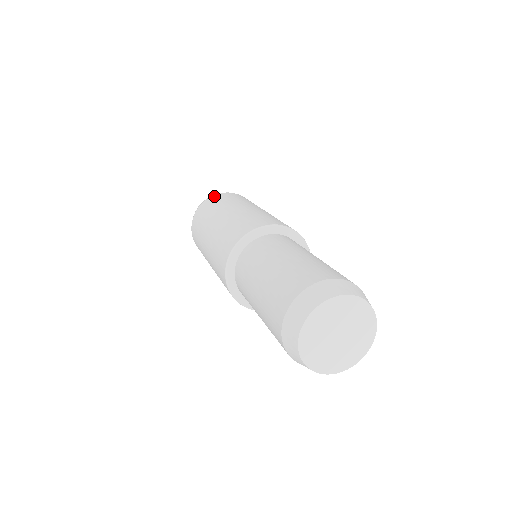
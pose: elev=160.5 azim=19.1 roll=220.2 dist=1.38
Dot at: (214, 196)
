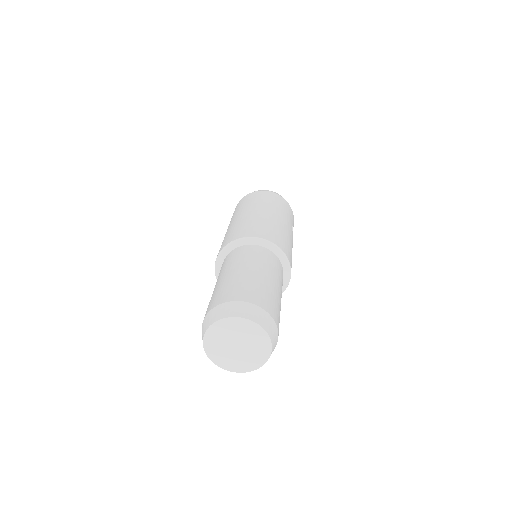
Dot at: occluded
